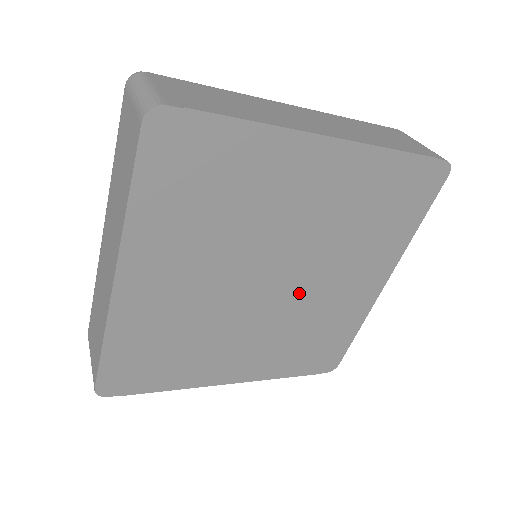
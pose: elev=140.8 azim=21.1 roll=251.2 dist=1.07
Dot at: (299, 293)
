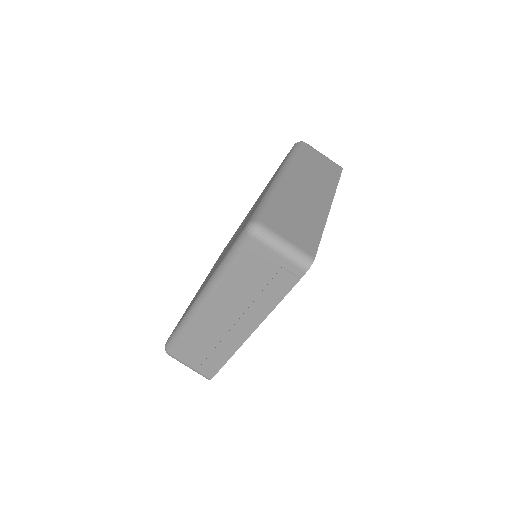
Dot at: occluded
